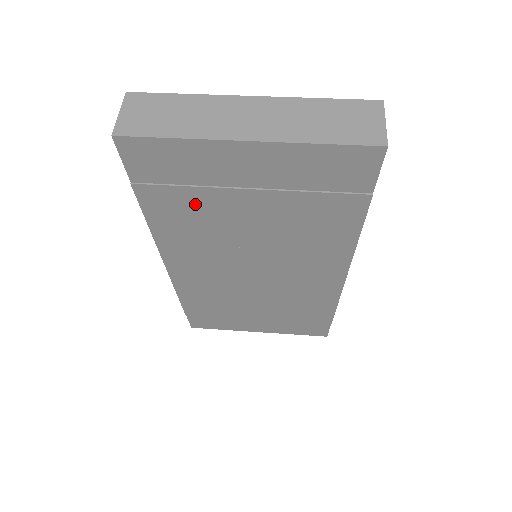
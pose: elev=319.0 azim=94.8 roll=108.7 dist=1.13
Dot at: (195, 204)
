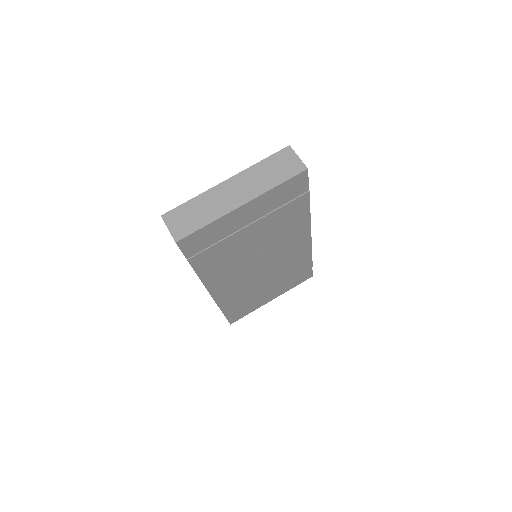
Dot at: (222, 249)
